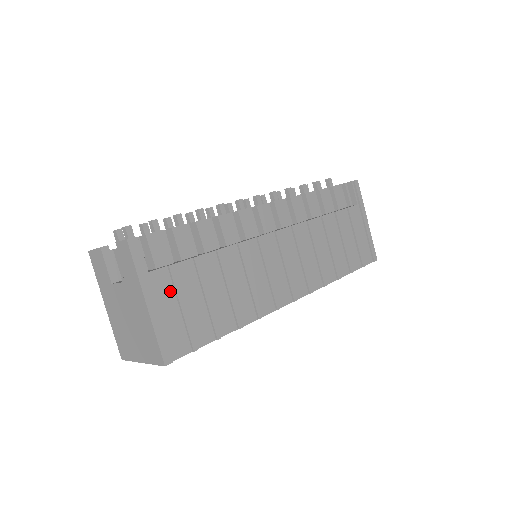
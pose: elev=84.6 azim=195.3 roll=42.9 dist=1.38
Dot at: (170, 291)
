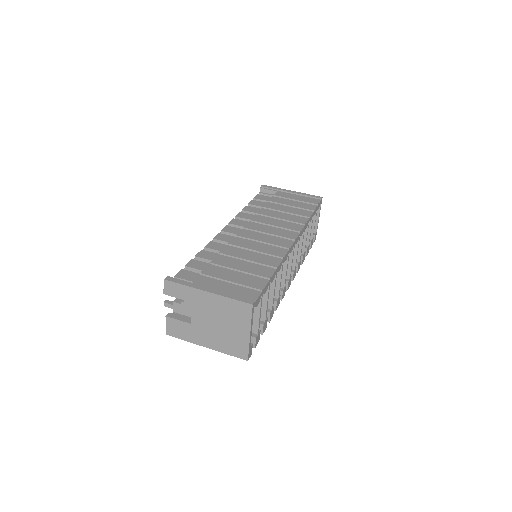
Dot at: (215, 281)
